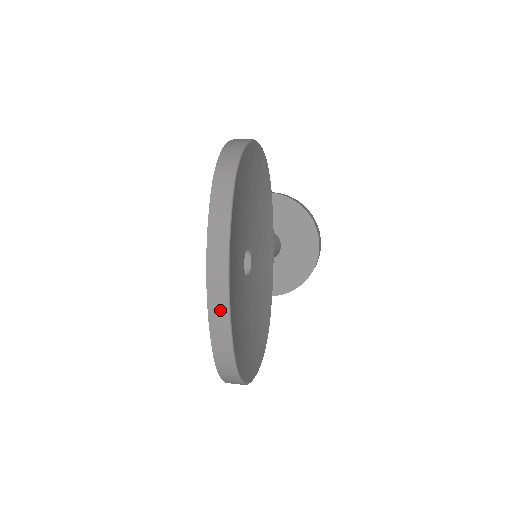
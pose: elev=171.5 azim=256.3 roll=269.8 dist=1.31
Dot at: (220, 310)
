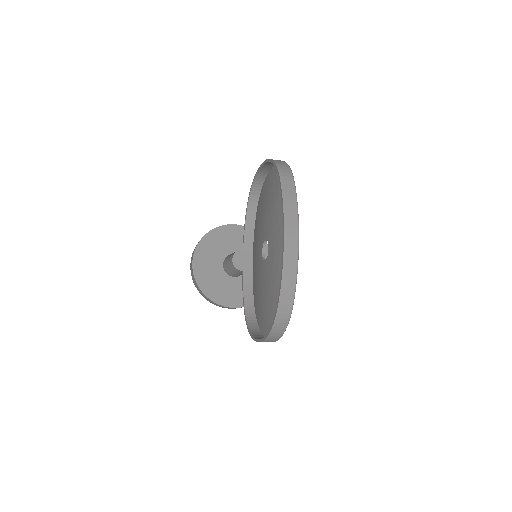
Dot at: (292, 257)
